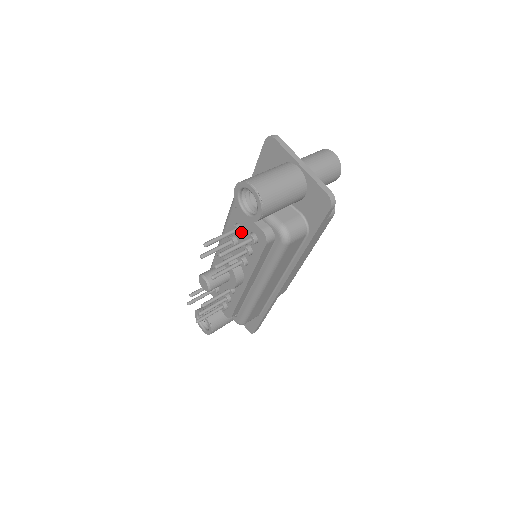
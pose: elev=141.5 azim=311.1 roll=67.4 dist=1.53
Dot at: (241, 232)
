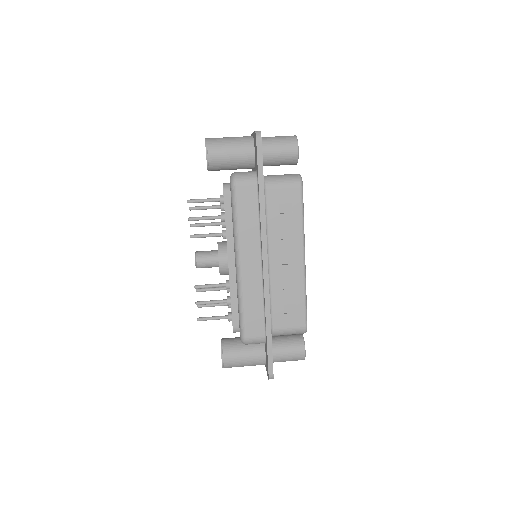
Dot at: (223, 206)
